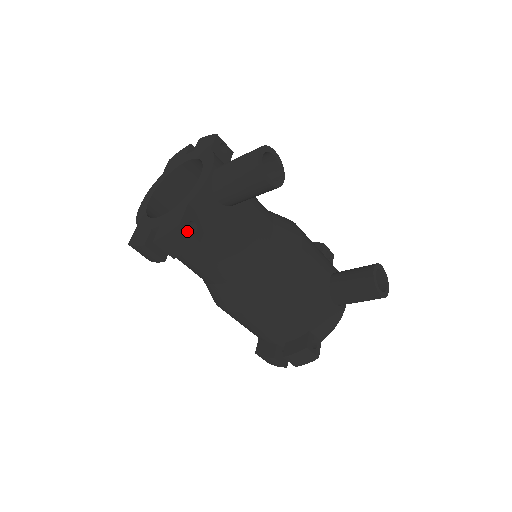
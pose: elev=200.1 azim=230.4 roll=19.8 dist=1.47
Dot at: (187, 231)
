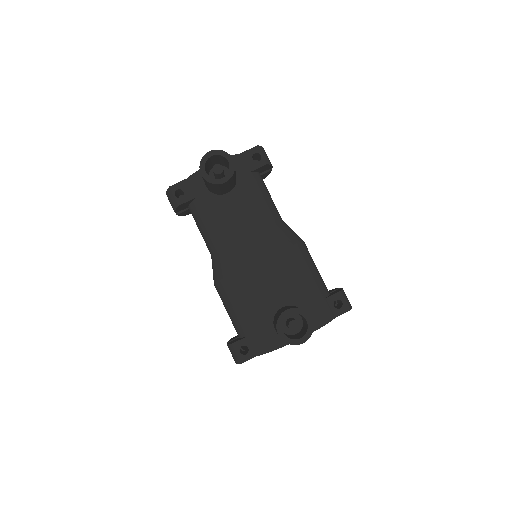
Dot at: (173, 194)
